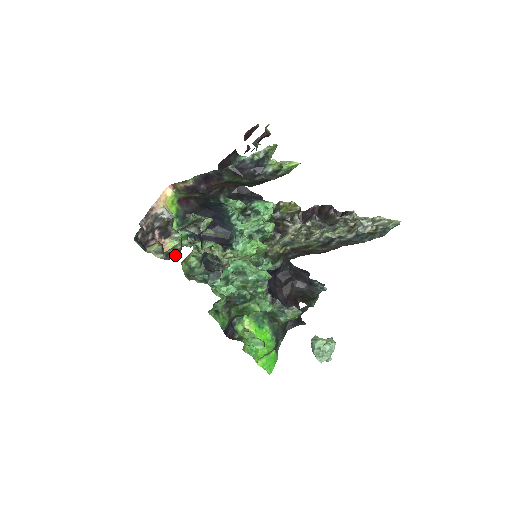
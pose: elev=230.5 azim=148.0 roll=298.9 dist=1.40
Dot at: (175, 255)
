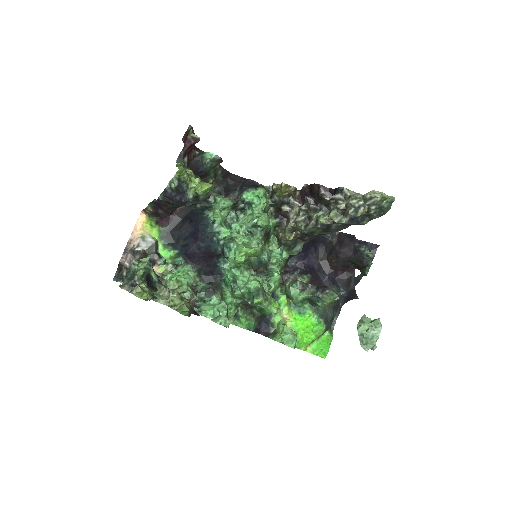
Dot at: occluded
